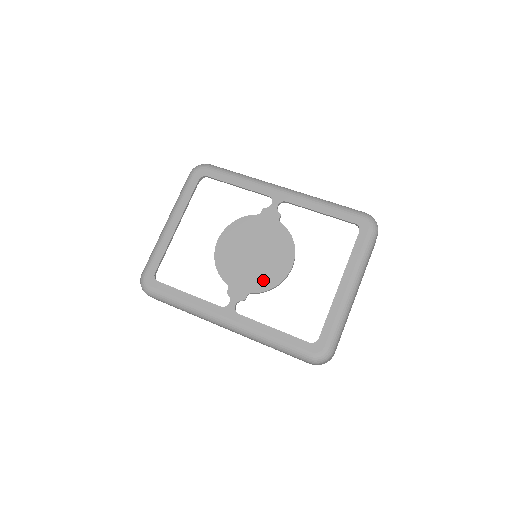
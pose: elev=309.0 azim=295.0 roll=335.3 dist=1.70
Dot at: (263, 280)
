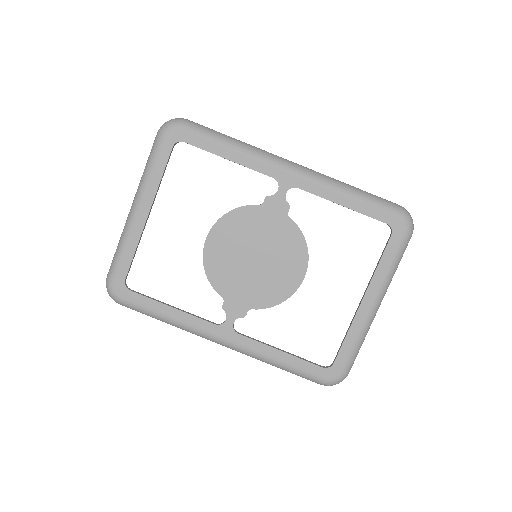
Dot at: (267, 293)
